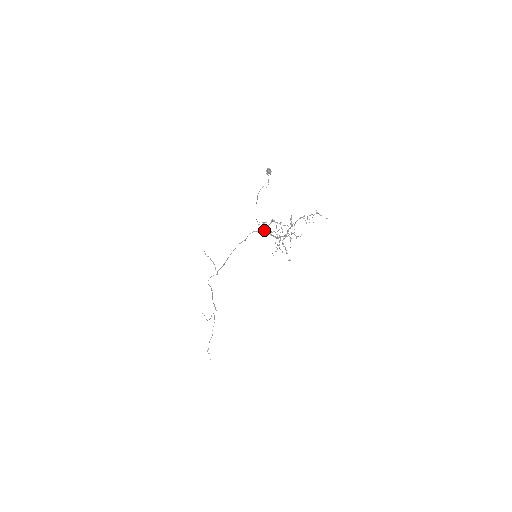
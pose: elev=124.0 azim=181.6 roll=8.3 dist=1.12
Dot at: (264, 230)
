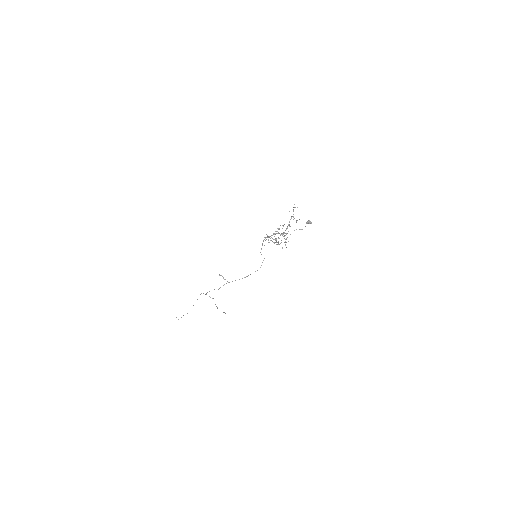
Dot at: occluded
